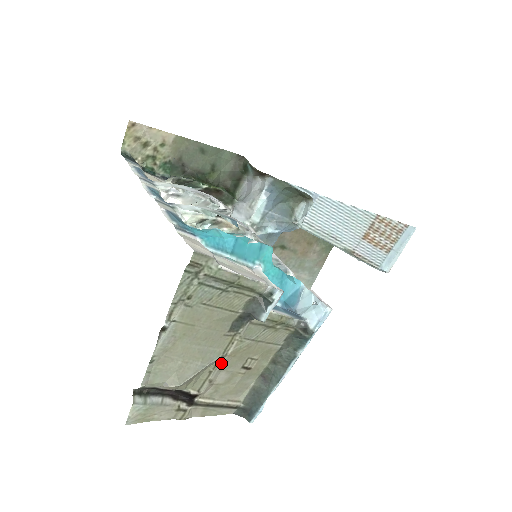
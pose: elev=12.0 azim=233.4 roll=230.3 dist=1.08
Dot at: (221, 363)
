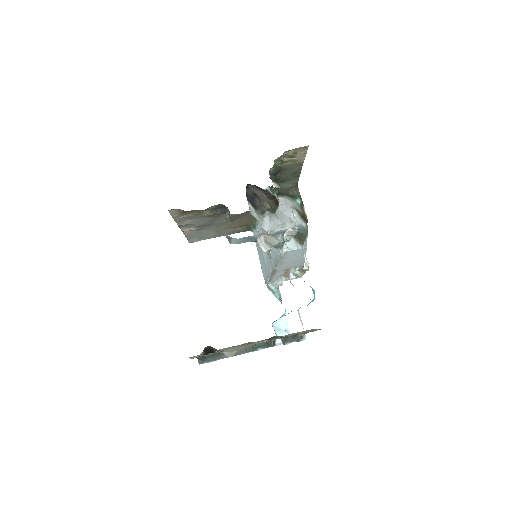
Dot at: occluded
